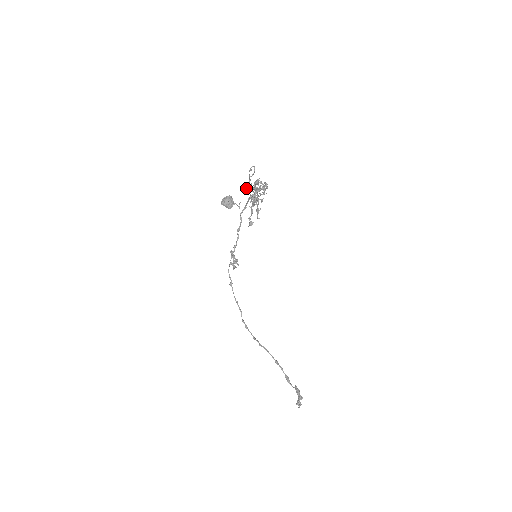
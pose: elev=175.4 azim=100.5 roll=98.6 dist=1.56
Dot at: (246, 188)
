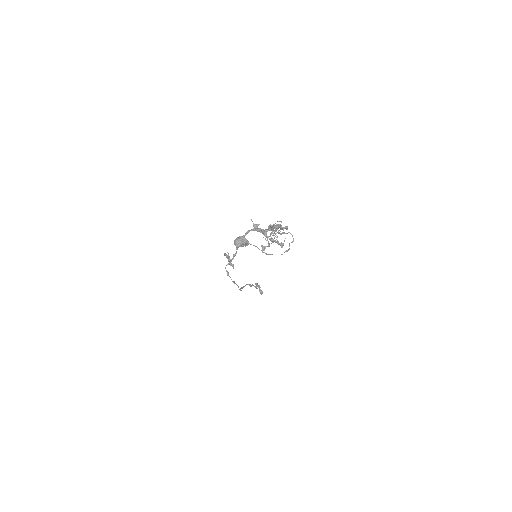
Dot at: occluded
